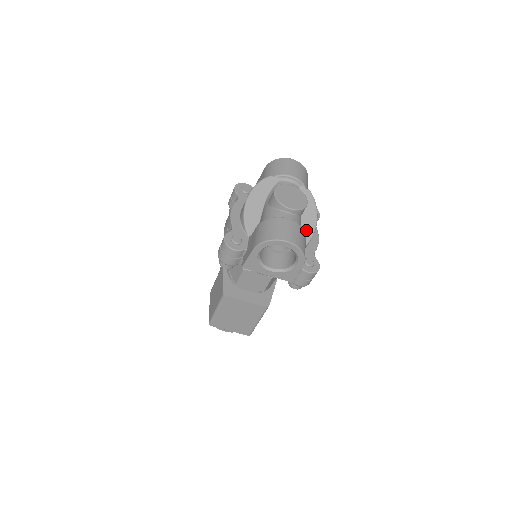
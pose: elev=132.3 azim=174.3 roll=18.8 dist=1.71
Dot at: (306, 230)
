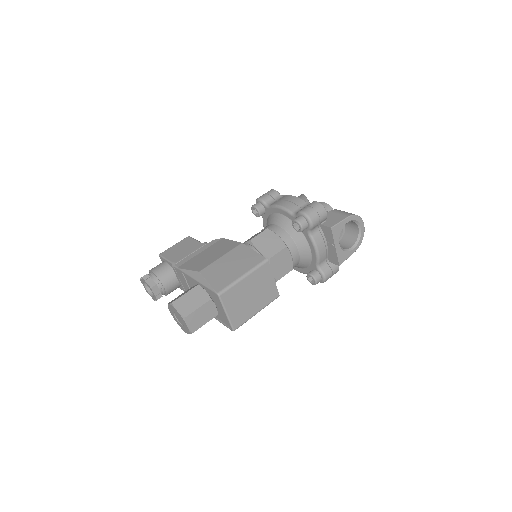
Dot at: occluded
